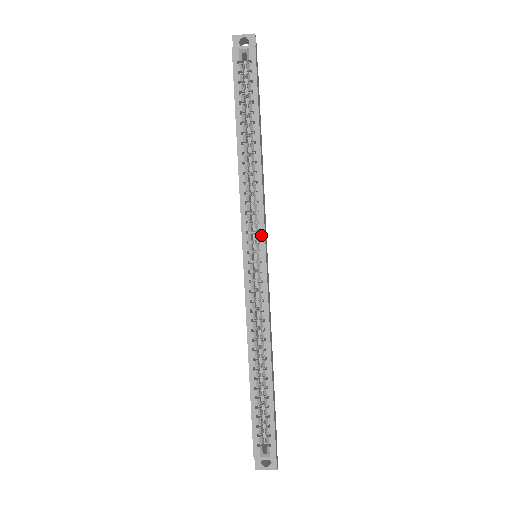
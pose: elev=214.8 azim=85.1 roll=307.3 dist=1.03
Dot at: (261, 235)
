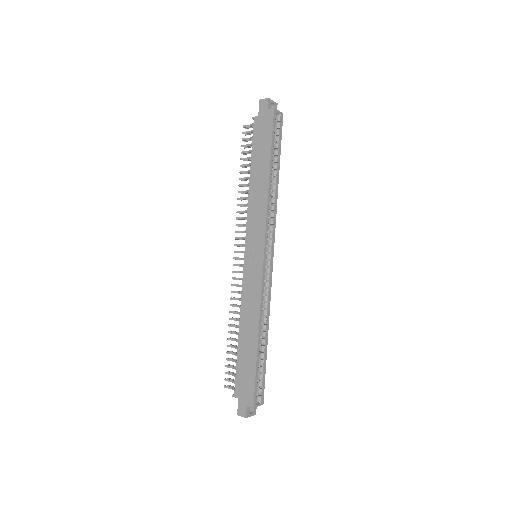
Dot at: (273, 242)
